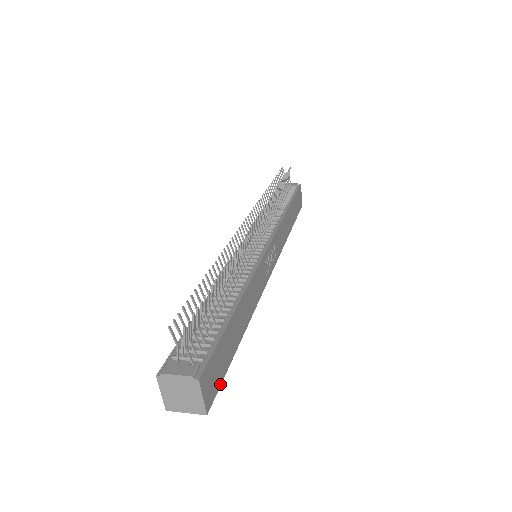
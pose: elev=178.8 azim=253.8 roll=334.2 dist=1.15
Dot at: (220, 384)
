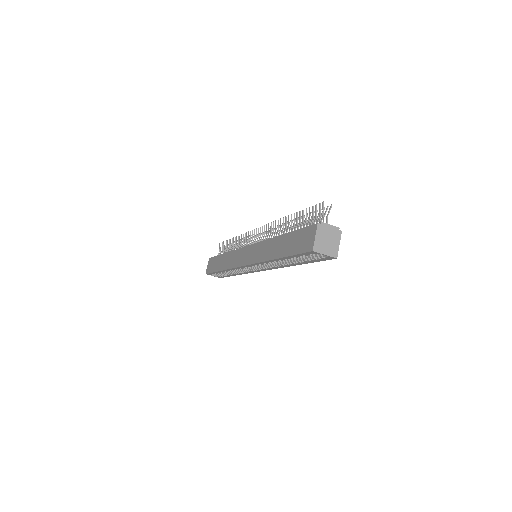
Dot at: (323, 260)
